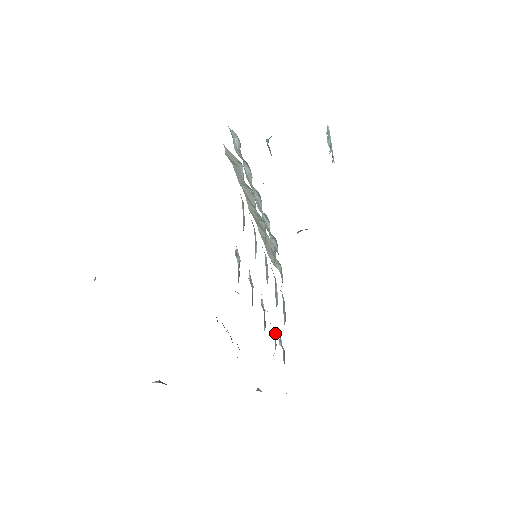
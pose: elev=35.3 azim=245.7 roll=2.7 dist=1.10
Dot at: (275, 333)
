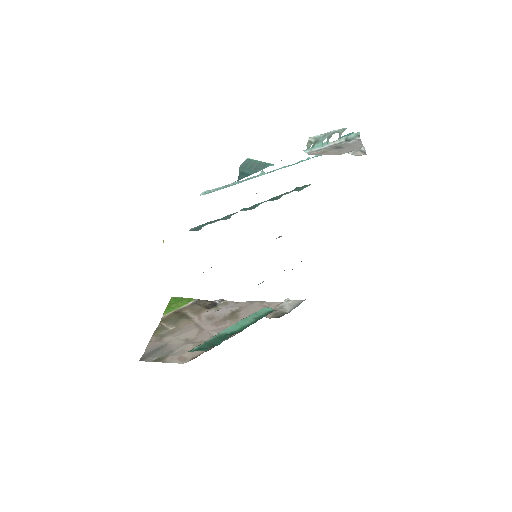
Dot at: occluded
